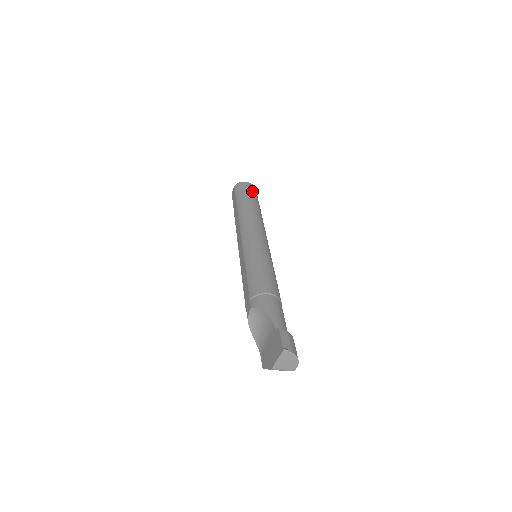
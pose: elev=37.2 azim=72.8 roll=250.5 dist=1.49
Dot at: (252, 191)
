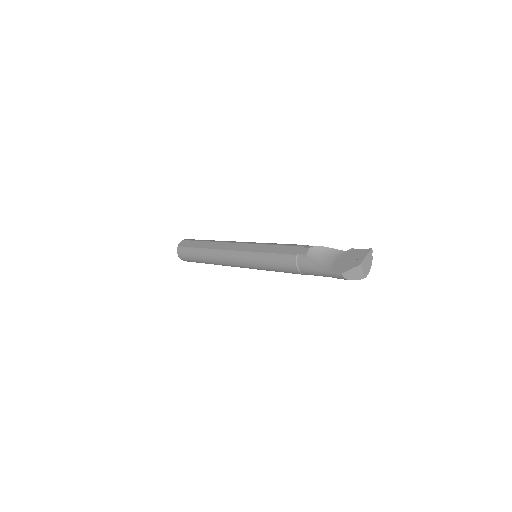
Dot at: occluded
